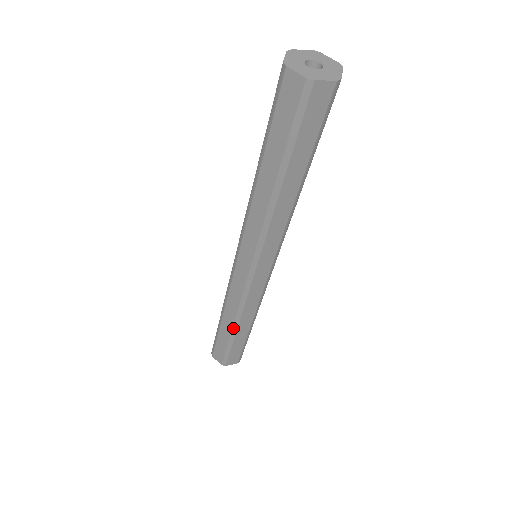
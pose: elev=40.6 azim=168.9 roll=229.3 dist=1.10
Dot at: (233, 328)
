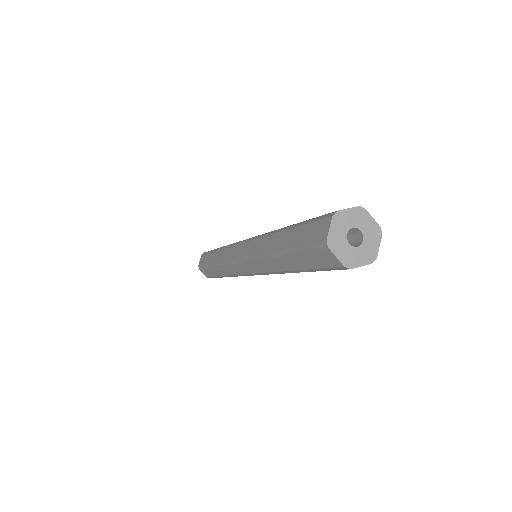
Dot at: (223, 276)
